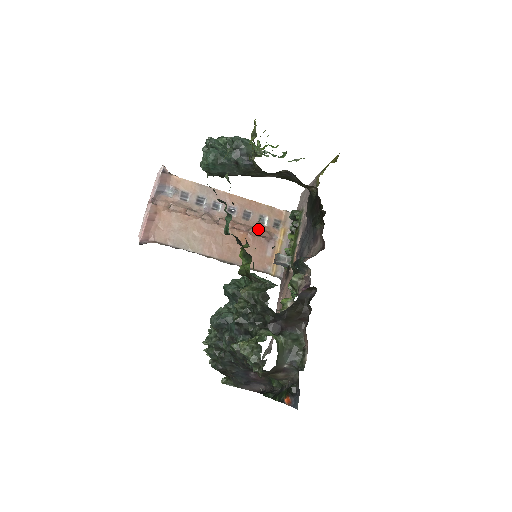
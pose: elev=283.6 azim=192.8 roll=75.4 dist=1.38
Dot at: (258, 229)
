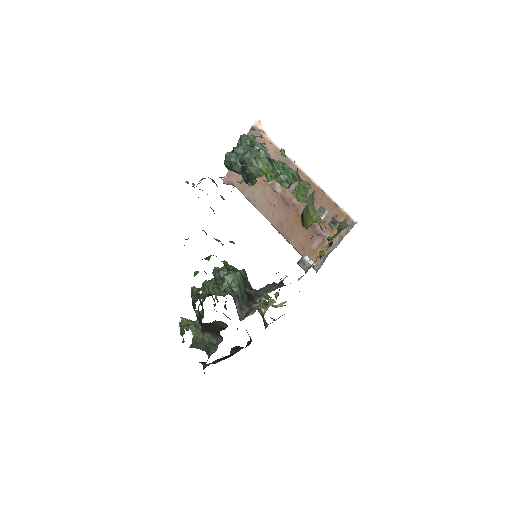
Dot at: occluded
